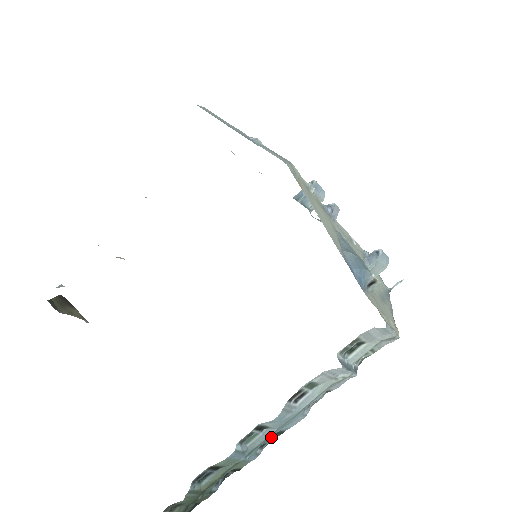
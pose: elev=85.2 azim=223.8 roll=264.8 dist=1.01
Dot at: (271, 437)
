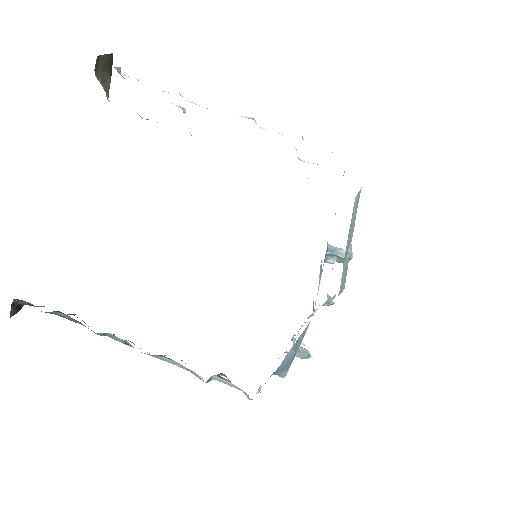
Dot at: occluded
